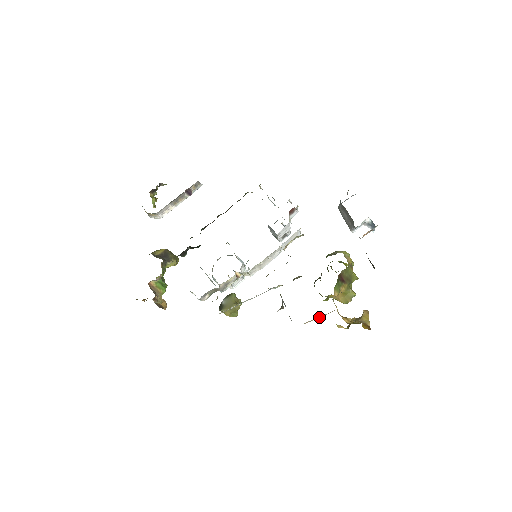
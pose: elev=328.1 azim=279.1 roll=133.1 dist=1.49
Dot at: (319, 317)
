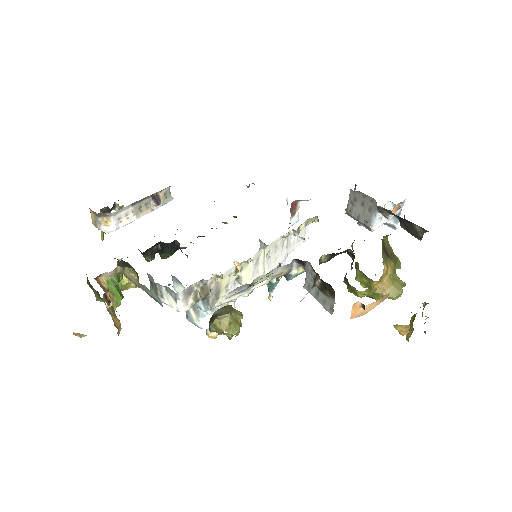
Dot at: (368, 309)
